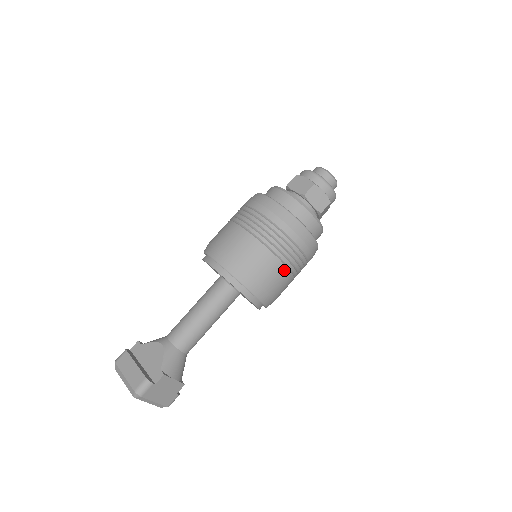
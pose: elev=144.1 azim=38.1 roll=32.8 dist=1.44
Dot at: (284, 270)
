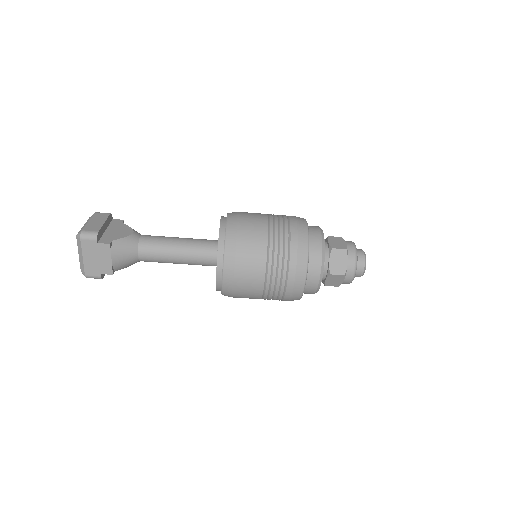
Dot at: (262, 273)
